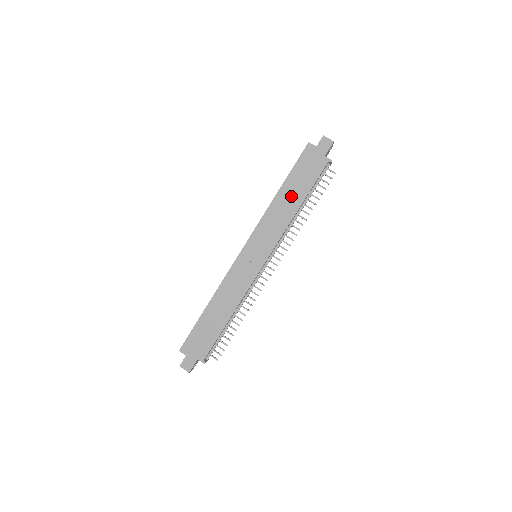
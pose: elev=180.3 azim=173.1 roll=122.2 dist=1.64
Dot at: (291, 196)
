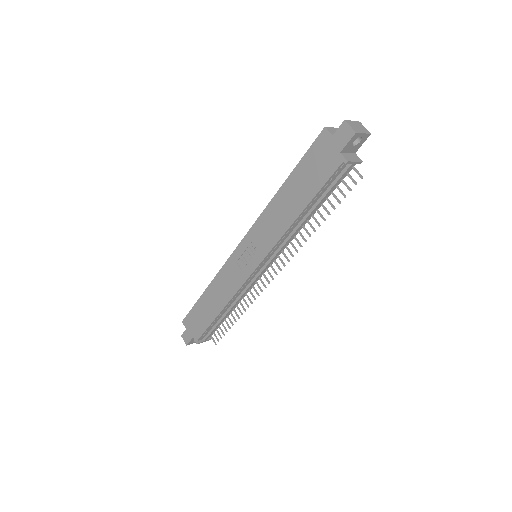
Dot at: (292, 198)
